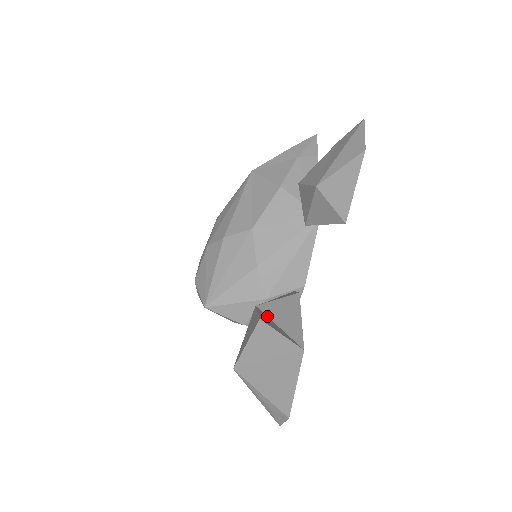
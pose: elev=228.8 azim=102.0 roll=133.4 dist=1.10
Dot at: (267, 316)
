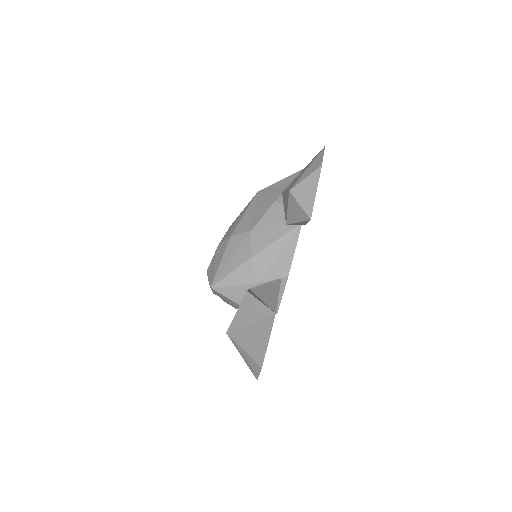
Dot at: (255, 294)
